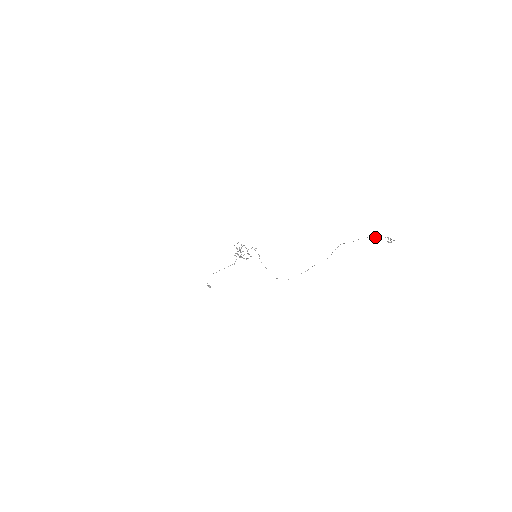
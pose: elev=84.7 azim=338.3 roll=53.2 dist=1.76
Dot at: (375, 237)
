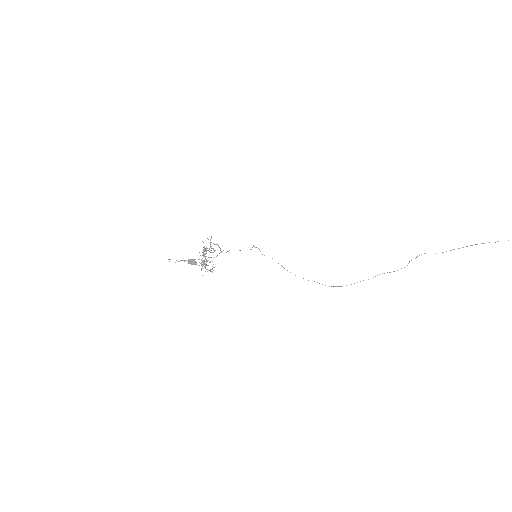
Dot at: occluded
